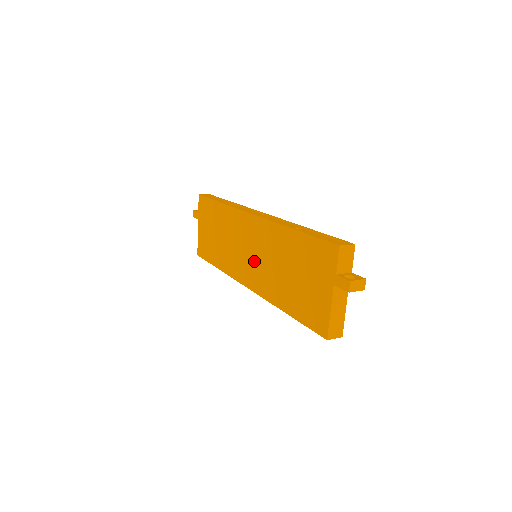
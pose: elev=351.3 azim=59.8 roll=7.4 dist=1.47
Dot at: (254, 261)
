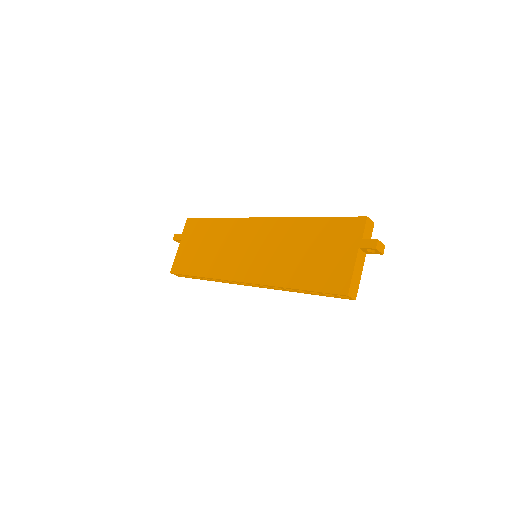
Dot at: (258, 255)
